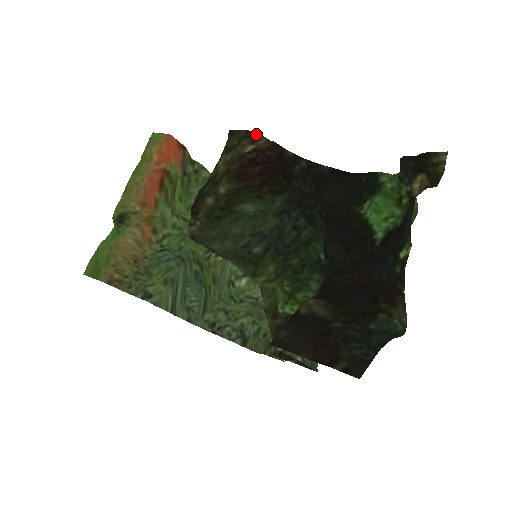
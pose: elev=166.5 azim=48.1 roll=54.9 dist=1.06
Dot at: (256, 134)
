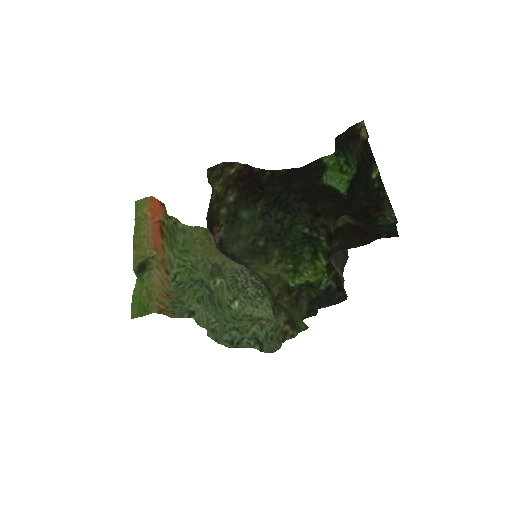
Dot at: (231, 162)
